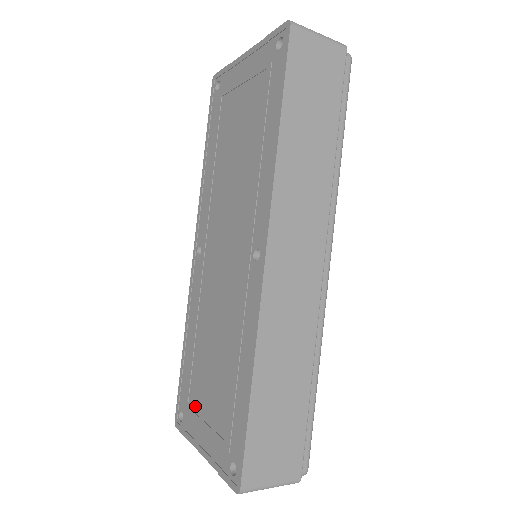
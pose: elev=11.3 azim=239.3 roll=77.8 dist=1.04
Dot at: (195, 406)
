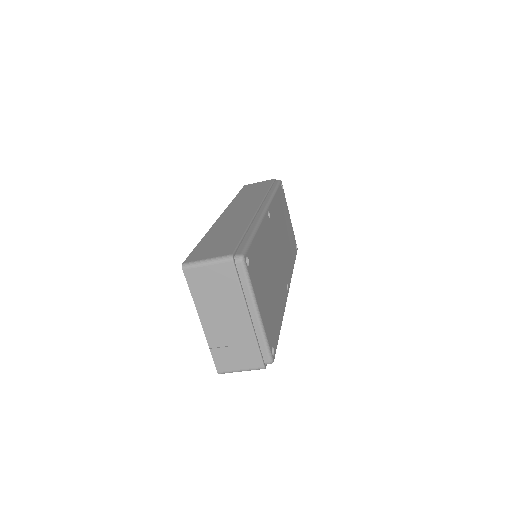
Dot at: occluded
